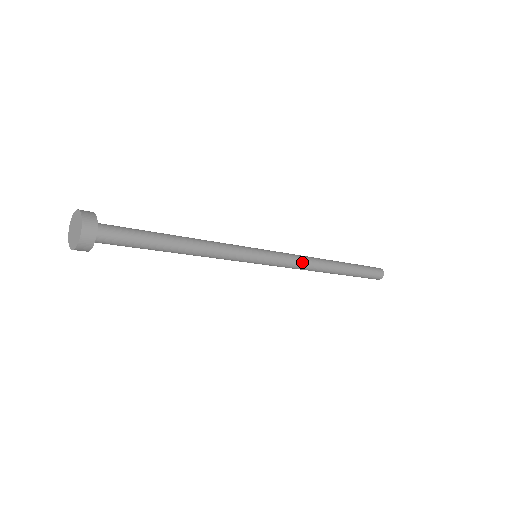
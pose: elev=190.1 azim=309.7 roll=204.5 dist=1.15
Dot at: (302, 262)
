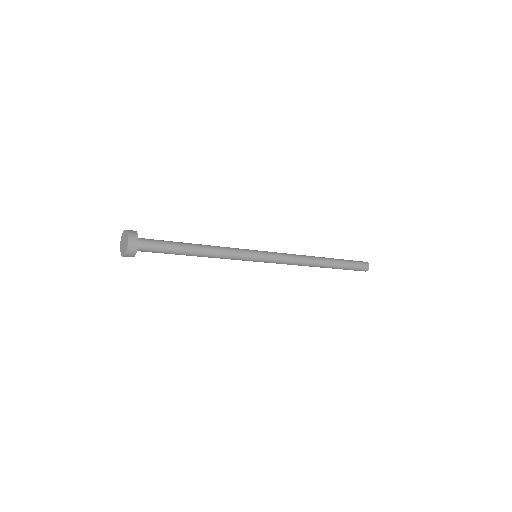
Dot at: (293, 261)
